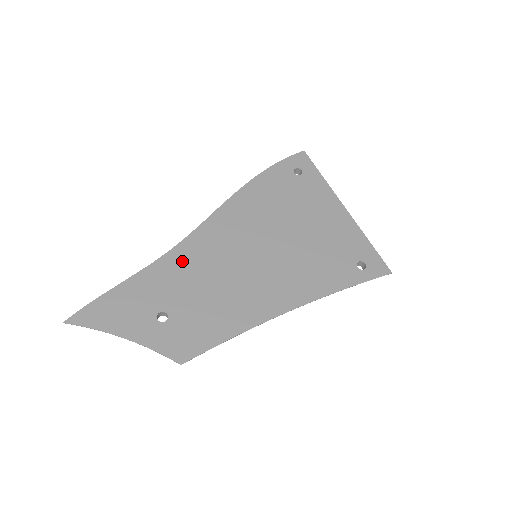
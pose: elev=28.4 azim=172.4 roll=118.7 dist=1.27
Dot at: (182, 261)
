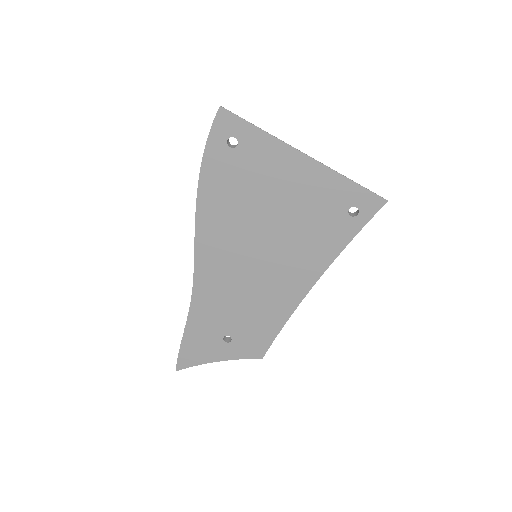
Dot at: (207, 297)
